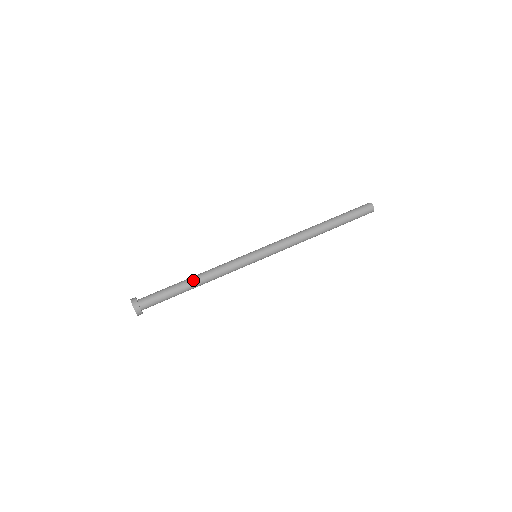
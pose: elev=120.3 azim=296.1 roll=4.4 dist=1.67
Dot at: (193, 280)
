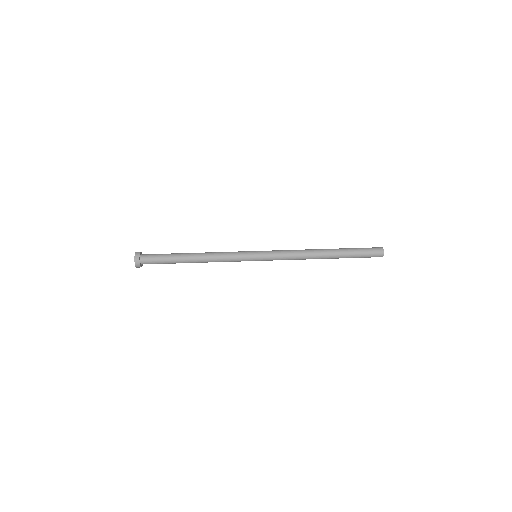
Dot at: (193, 253)
